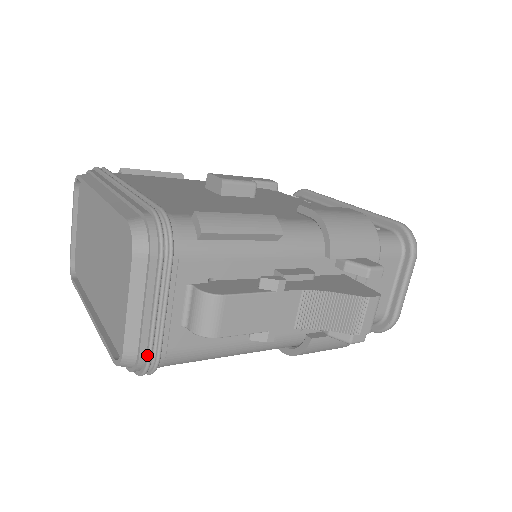
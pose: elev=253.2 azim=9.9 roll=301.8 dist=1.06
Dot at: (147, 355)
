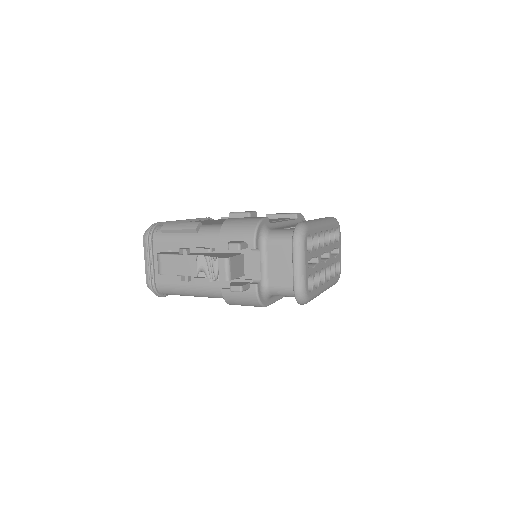
Dot at: (150, 283)
